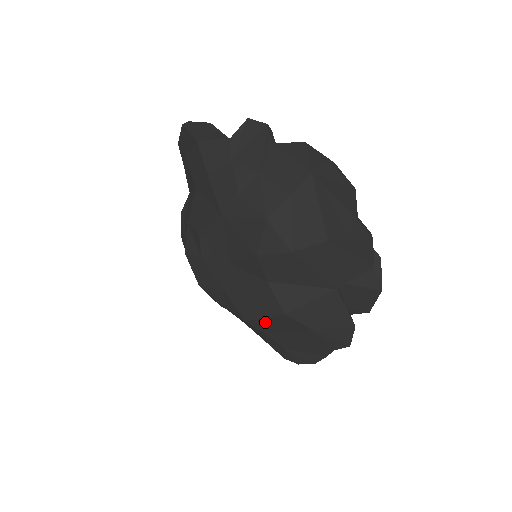
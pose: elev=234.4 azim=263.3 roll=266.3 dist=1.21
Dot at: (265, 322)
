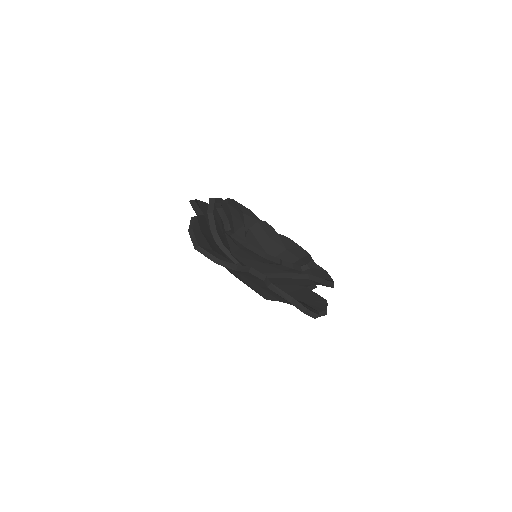
Dot at: occluded
